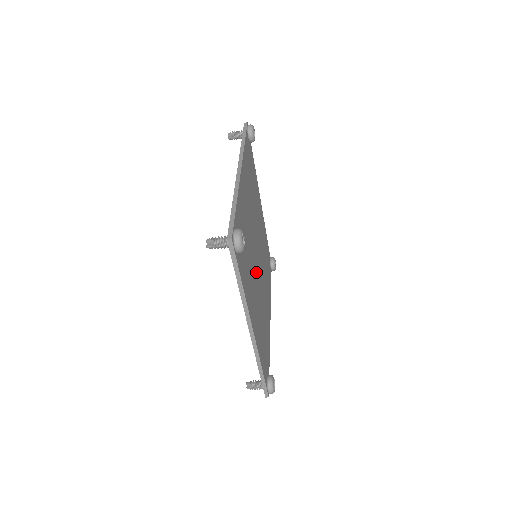
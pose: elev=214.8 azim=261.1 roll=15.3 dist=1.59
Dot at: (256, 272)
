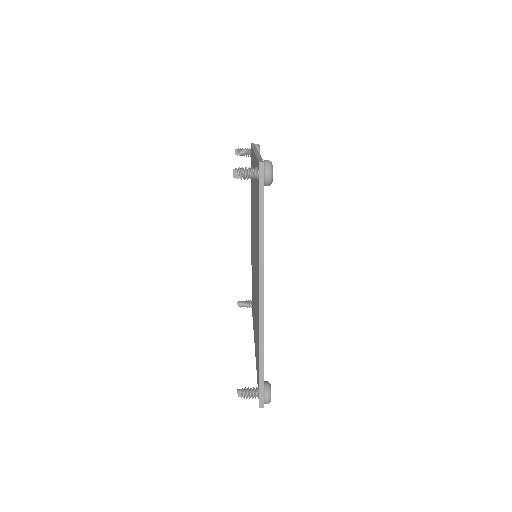
Dot at: occluded
